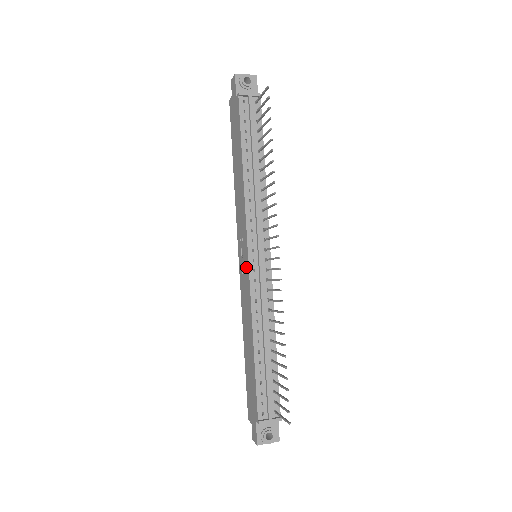
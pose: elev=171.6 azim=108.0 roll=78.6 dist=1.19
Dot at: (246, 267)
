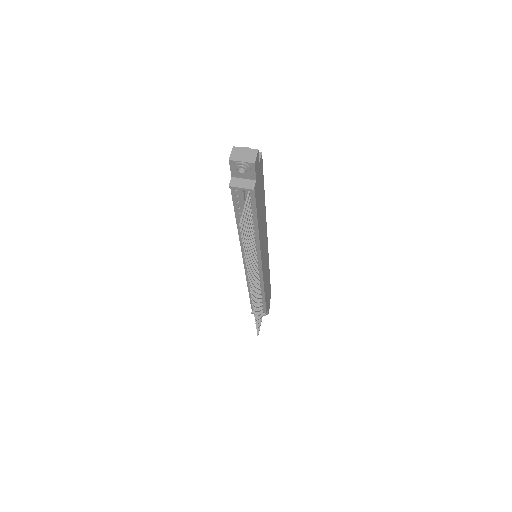
Dot at: occluded
